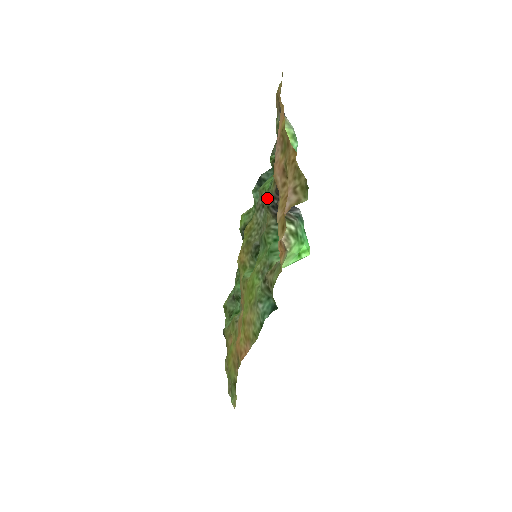
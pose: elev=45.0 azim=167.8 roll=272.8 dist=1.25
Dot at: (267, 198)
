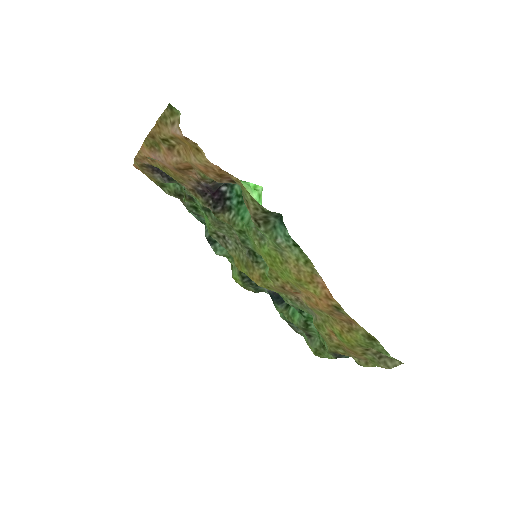
Dot at: (212, 220)
